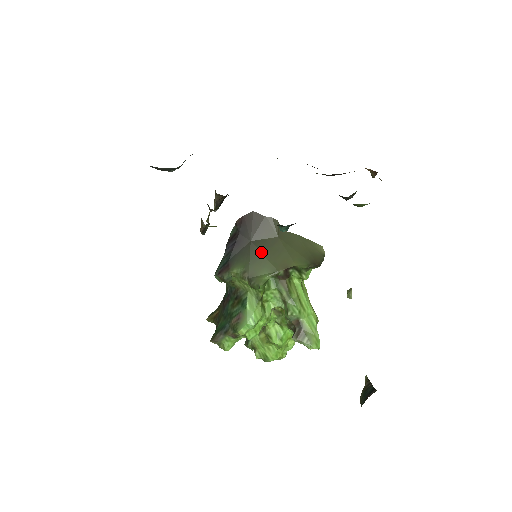
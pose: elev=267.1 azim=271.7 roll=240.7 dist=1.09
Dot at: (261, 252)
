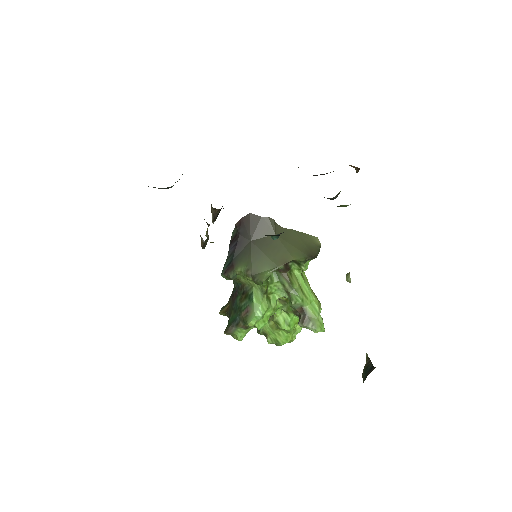
Dot at: (261, 250)
